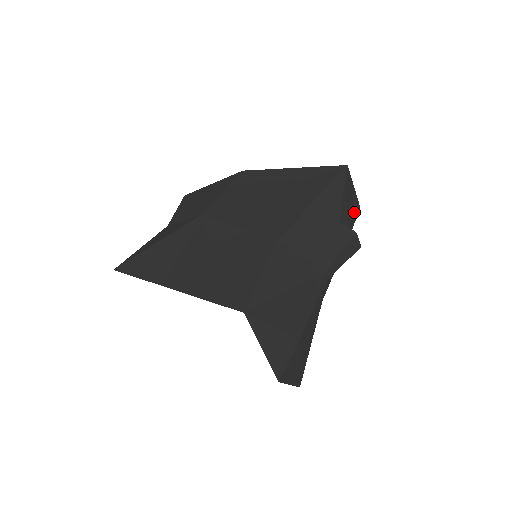
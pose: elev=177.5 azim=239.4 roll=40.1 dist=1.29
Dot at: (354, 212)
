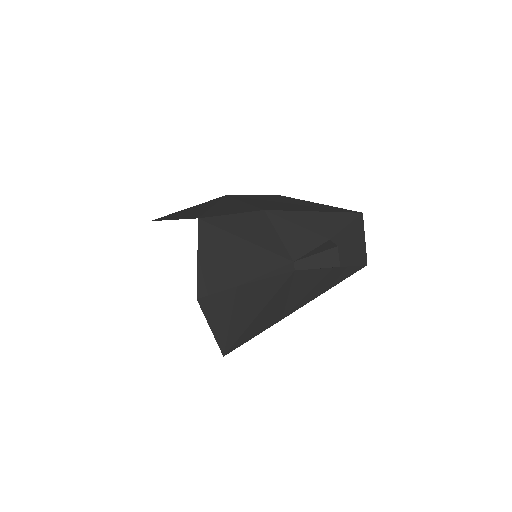
Dot at: (356, 257)
